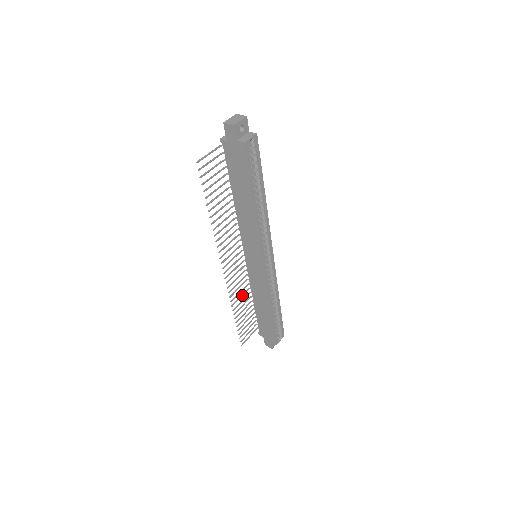
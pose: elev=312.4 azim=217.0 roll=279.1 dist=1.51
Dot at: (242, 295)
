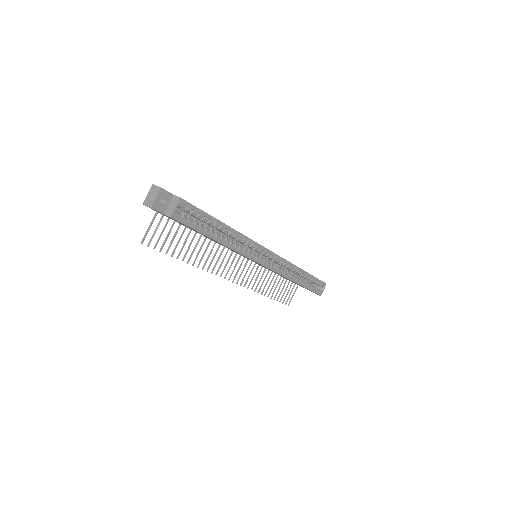
Dot at: (265, 278)
